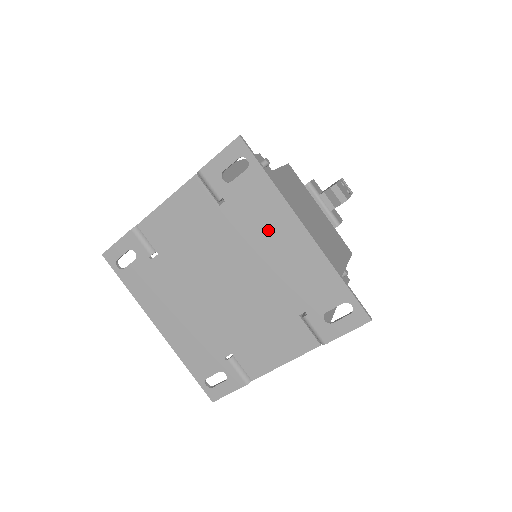
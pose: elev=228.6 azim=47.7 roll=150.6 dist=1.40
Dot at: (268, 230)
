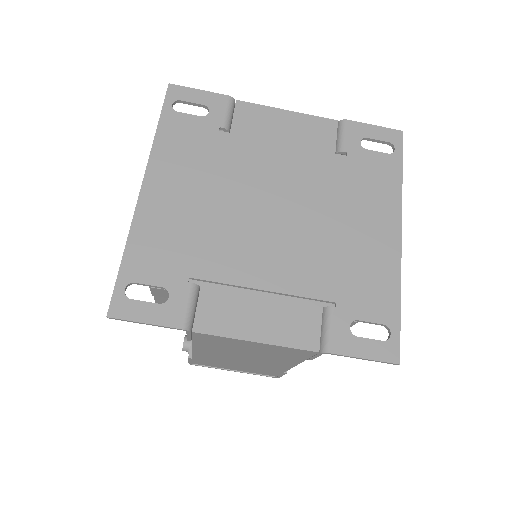
Dot at: (365, 207)
